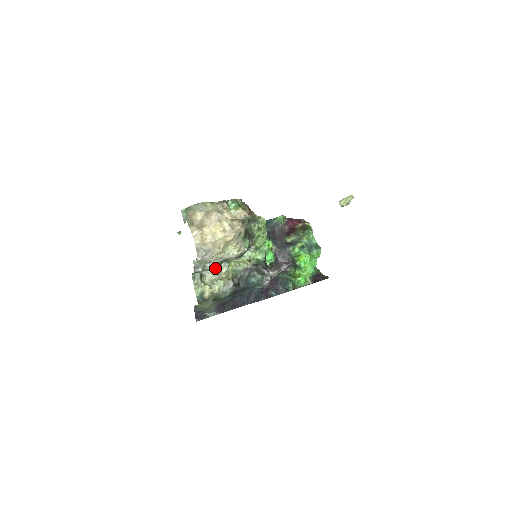
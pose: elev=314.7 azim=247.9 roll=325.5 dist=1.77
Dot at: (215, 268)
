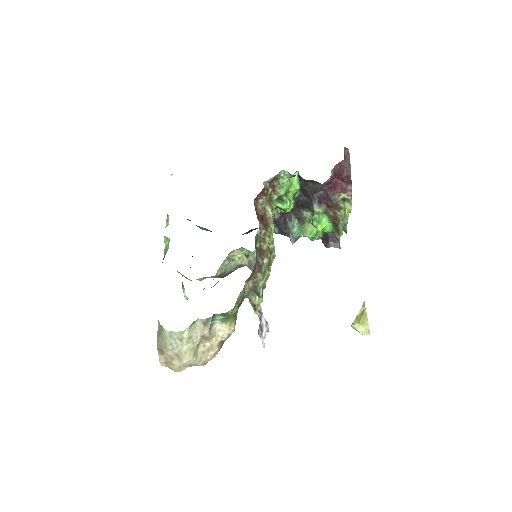
Dot at: occluded
